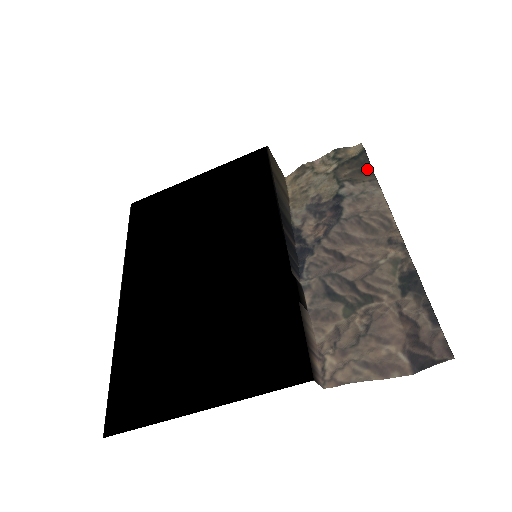
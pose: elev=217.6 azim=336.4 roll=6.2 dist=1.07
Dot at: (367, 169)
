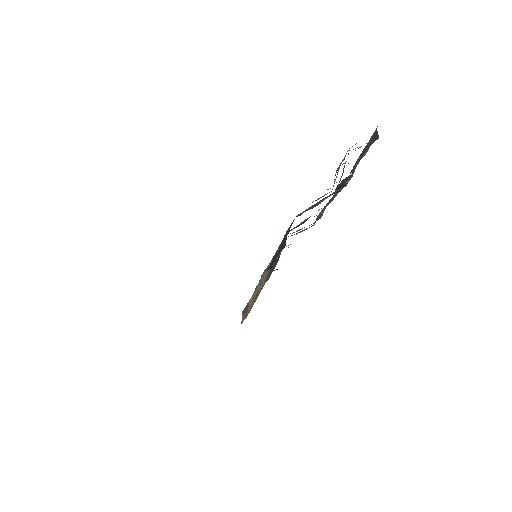
Dot at: occluded
